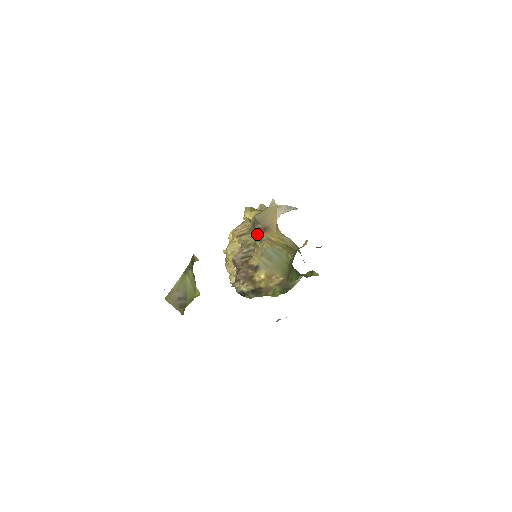
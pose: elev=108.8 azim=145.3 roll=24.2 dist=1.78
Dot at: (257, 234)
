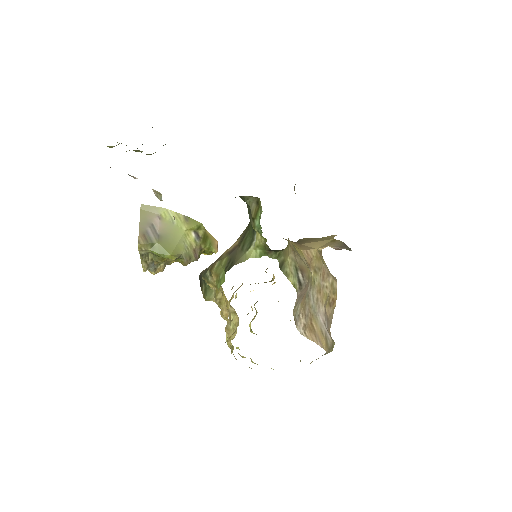
Dot at: occluded
